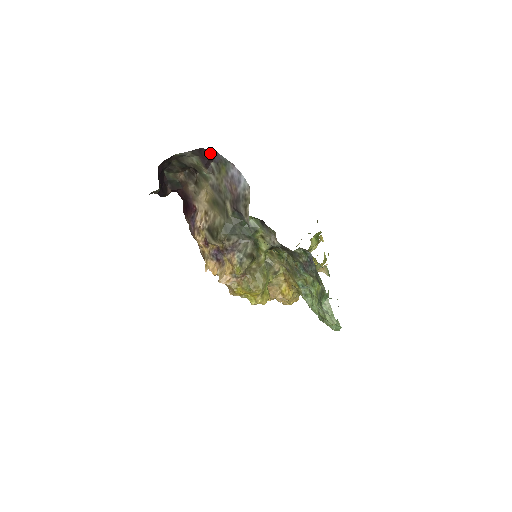
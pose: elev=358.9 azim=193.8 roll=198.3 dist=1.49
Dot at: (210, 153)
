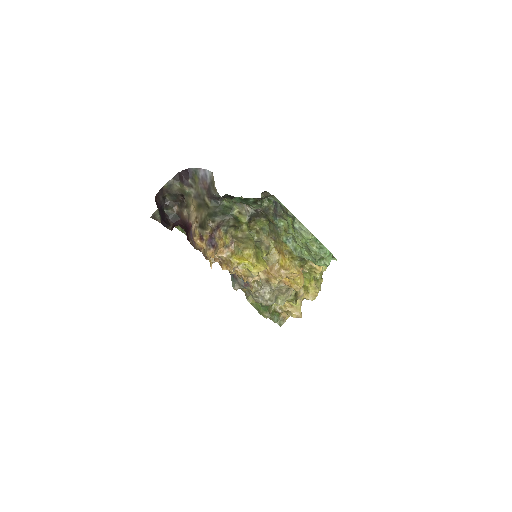
Dot at: (185, 173)
